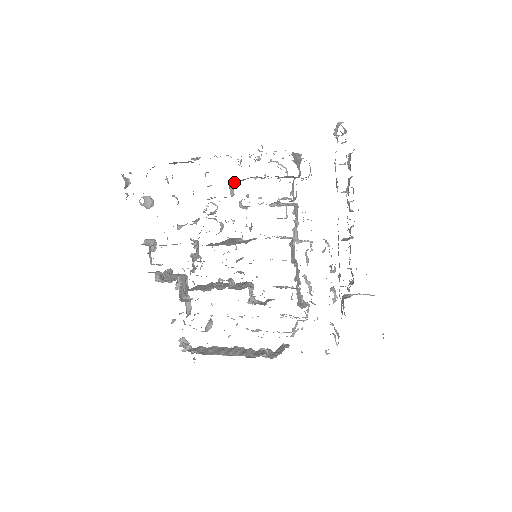
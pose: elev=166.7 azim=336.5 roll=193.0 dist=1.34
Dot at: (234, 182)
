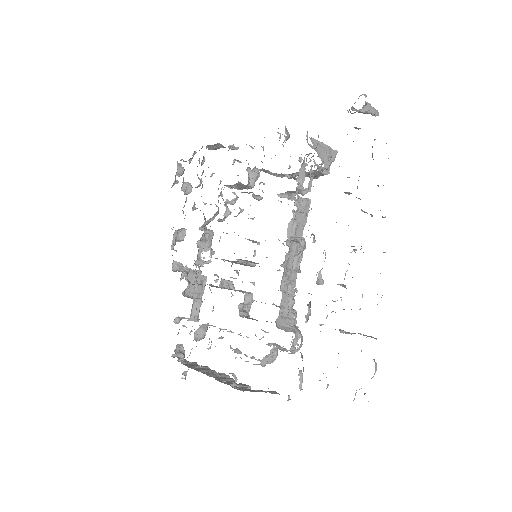
Dot at: (257, 172)
